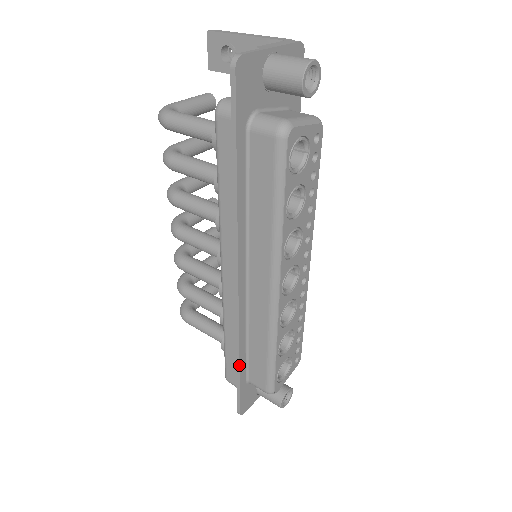
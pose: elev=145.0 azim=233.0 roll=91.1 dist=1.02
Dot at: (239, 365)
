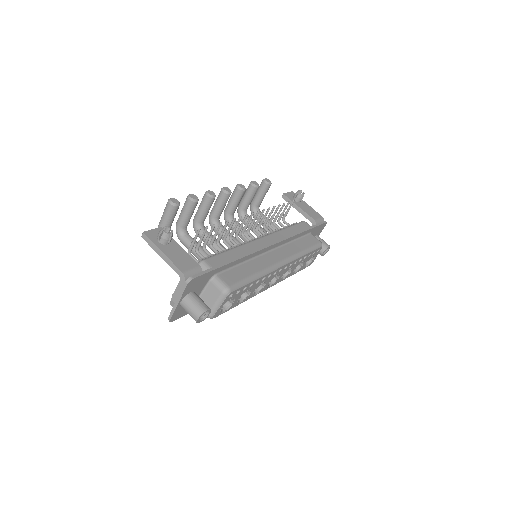
Dot at: occluded
